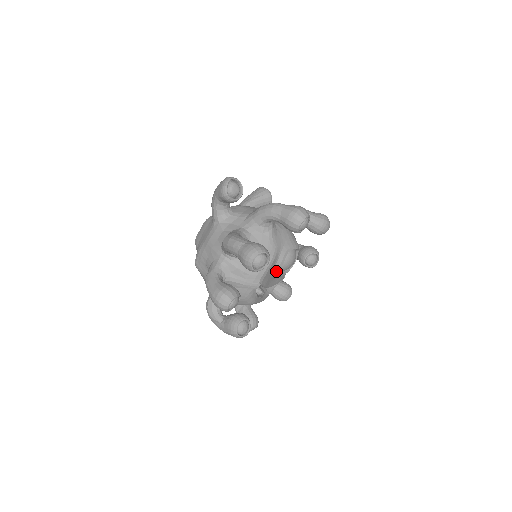
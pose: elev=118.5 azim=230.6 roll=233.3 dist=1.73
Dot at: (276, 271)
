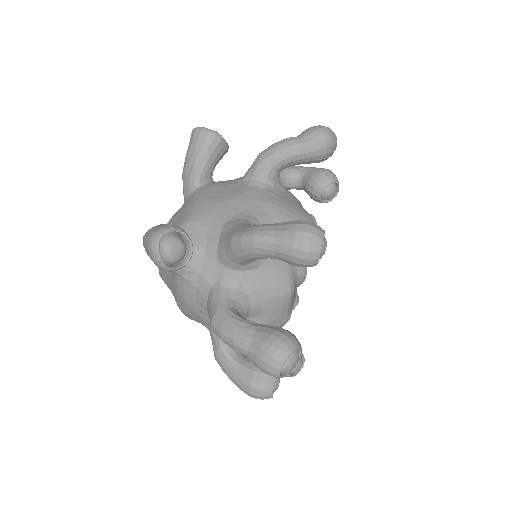
Dot at: occluded
